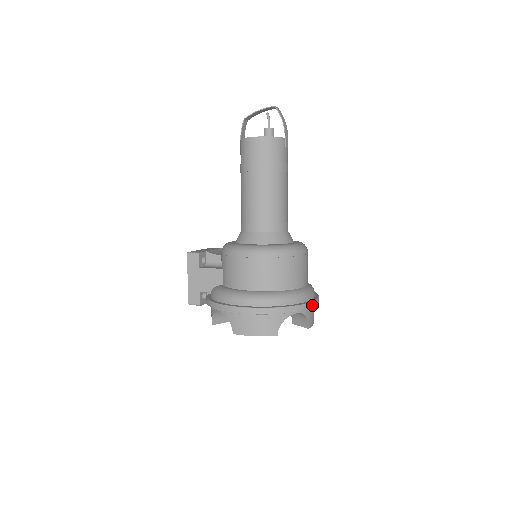
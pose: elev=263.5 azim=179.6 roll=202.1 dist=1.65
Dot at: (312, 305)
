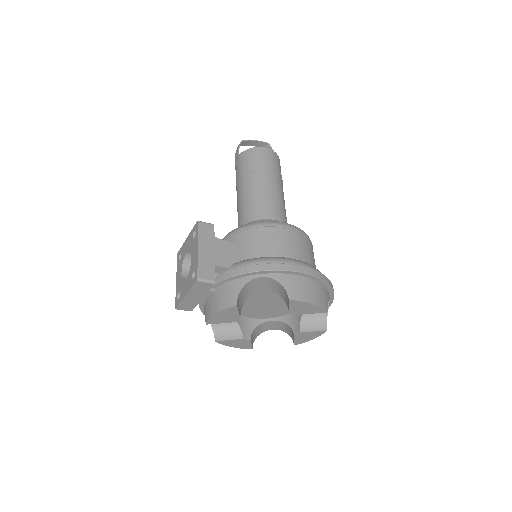
Dot at: (329, 304)
